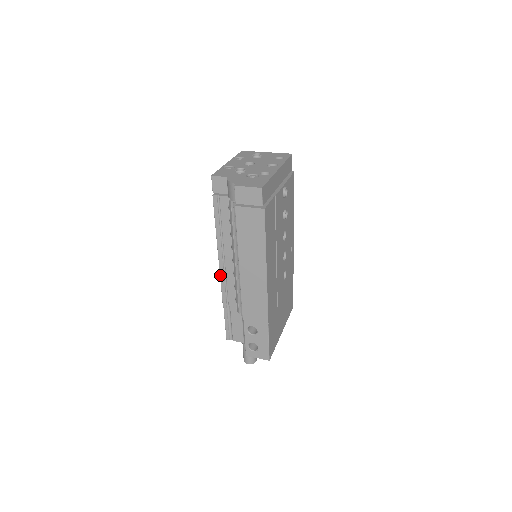
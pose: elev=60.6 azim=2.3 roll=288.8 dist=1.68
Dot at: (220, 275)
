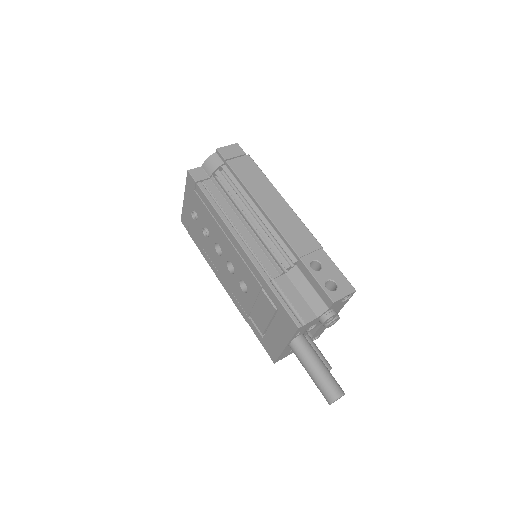
Dot at: (244, 250)
